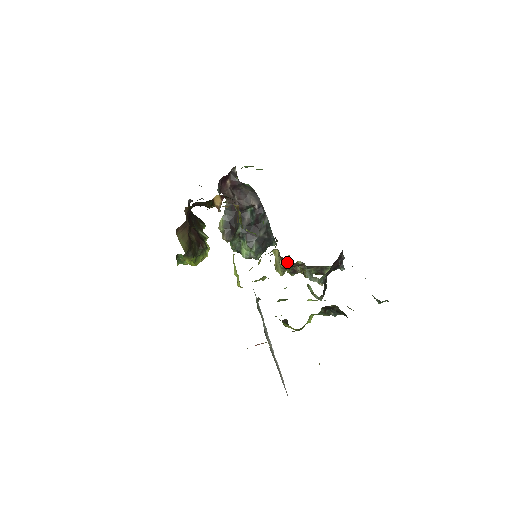
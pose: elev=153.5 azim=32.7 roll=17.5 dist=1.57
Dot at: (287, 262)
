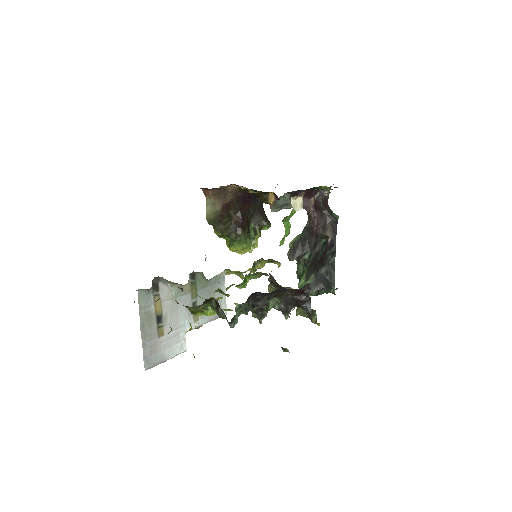
Dot at: (269, 273)
